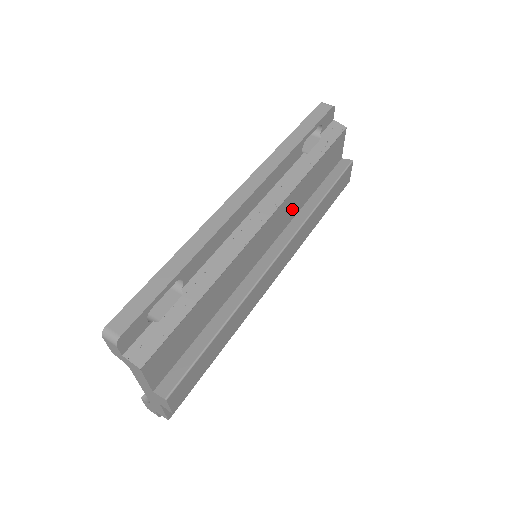
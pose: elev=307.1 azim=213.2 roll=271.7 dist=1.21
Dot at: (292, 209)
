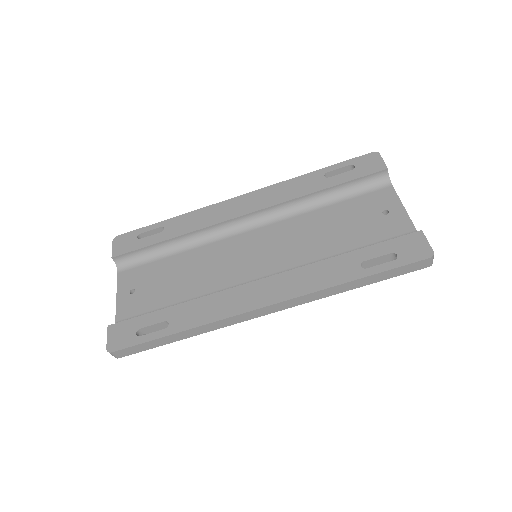
Dot at: occluded
